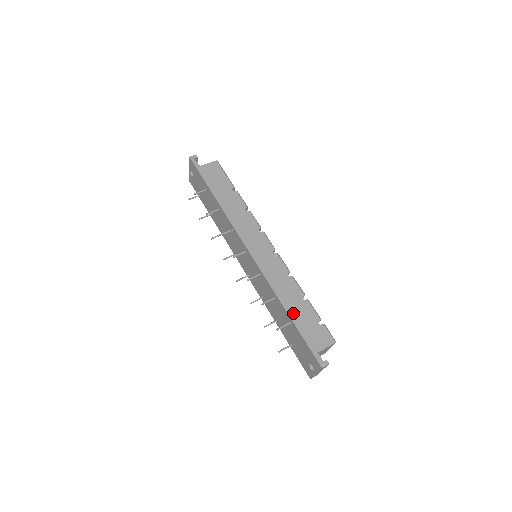
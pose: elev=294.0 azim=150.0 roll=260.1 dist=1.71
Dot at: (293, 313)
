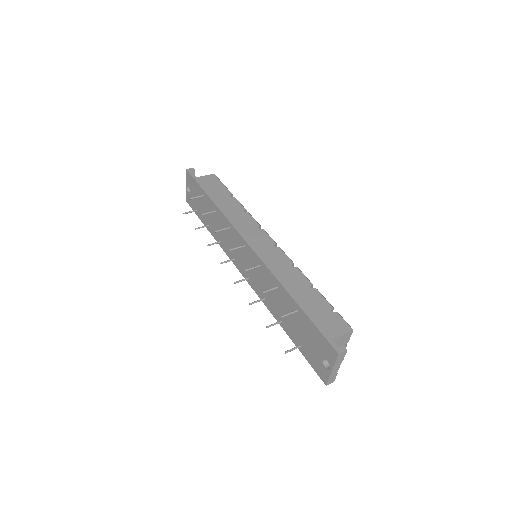
Dot at: (300, 299)
